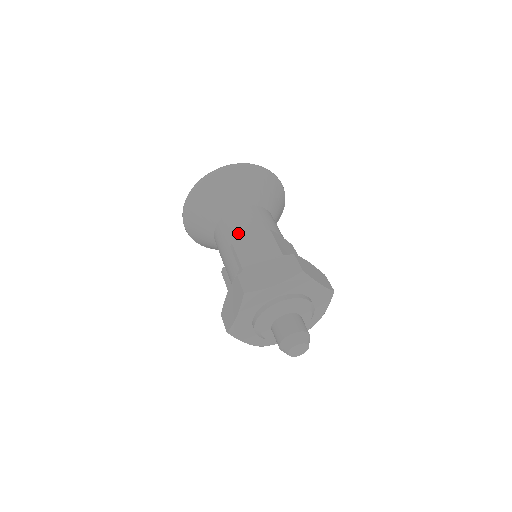
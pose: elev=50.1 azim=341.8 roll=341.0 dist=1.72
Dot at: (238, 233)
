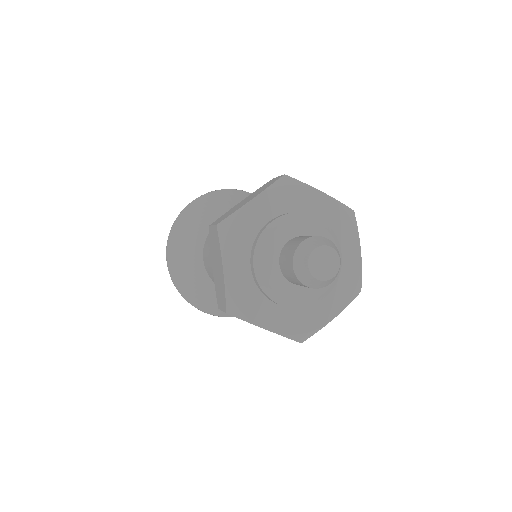
Dot at: occluded
